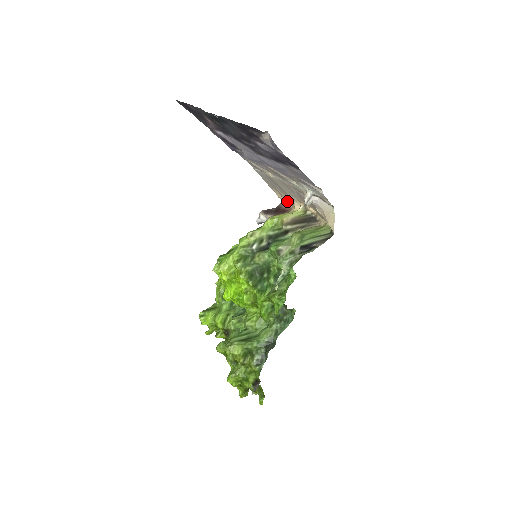
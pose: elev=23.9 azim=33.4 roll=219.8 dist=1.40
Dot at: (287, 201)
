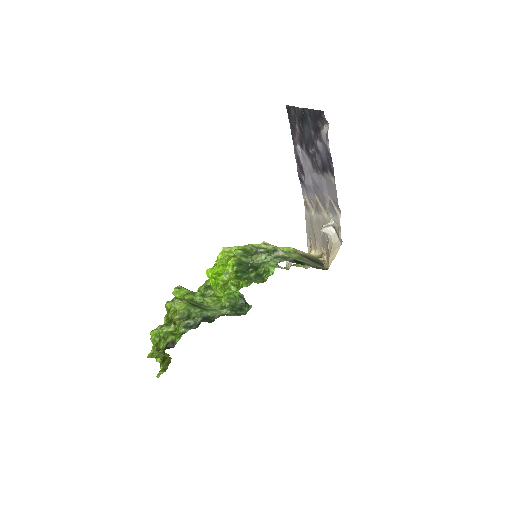
Dot at: (312, 253)
